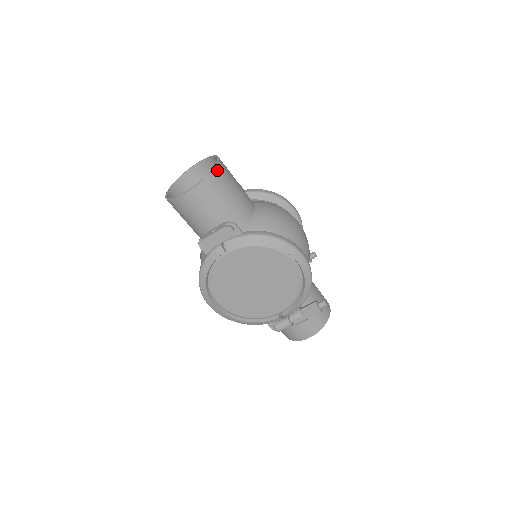
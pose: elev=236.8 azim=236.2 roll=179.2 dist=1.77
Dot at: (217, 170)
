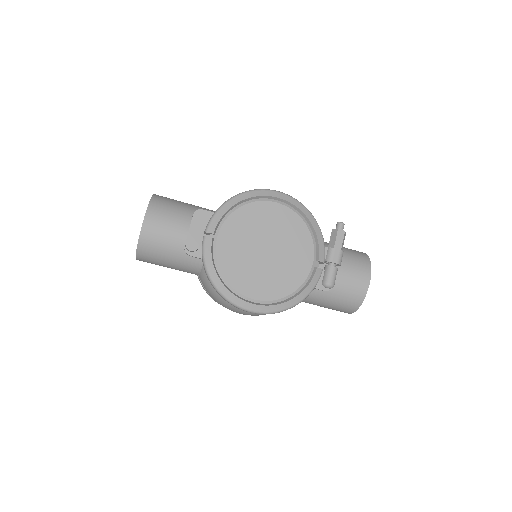
Dot at: (156, 196)
